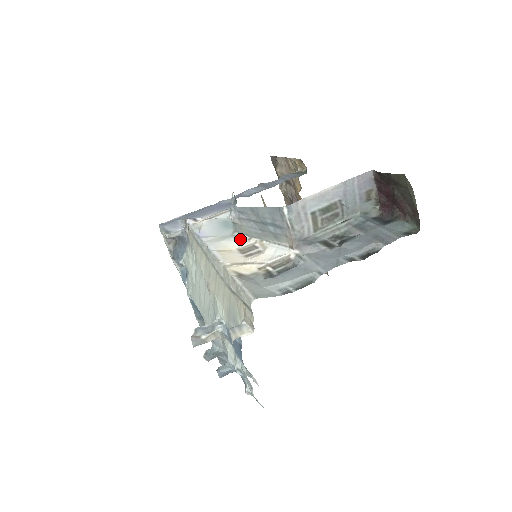
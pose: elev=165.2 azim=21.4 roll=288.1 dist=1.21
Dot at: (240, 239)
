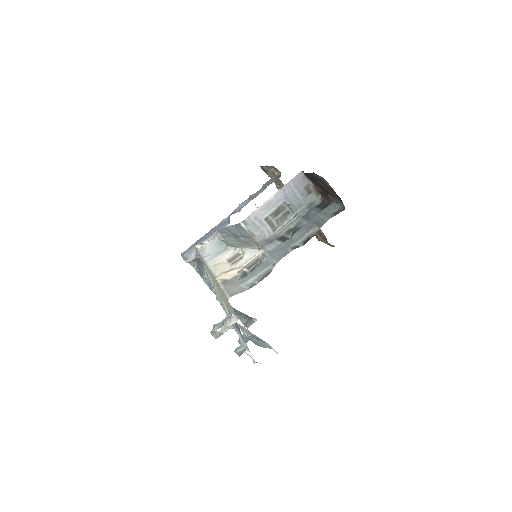
Dot at: (229, 251)
